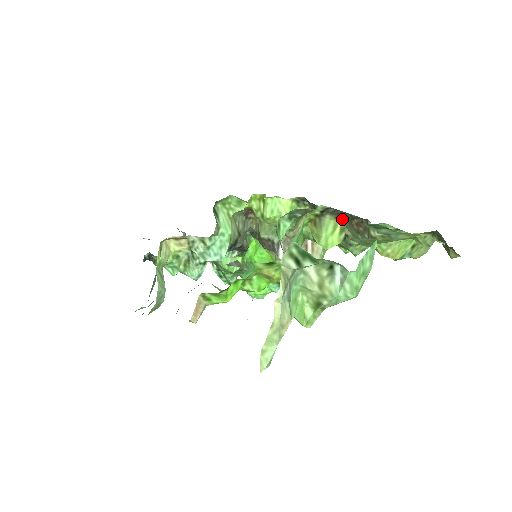
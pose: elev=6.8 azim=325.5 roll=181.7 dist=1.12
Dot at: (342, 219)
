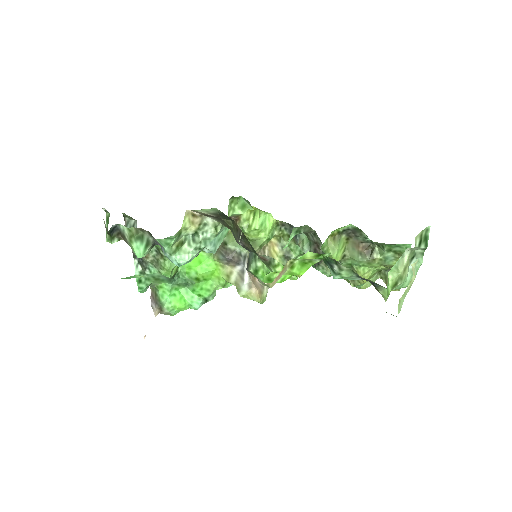
Dot at: (349, 241)
